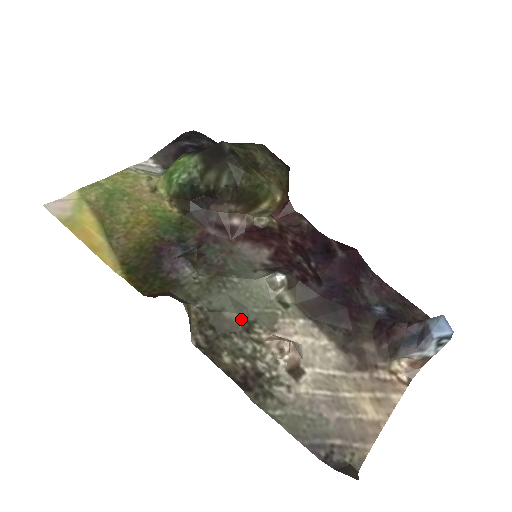
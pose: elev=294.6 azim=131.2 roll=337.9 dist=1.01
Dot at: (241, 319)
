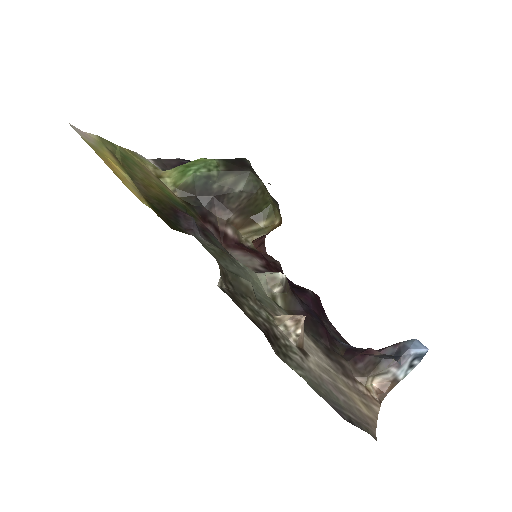
Dot at: occluded
